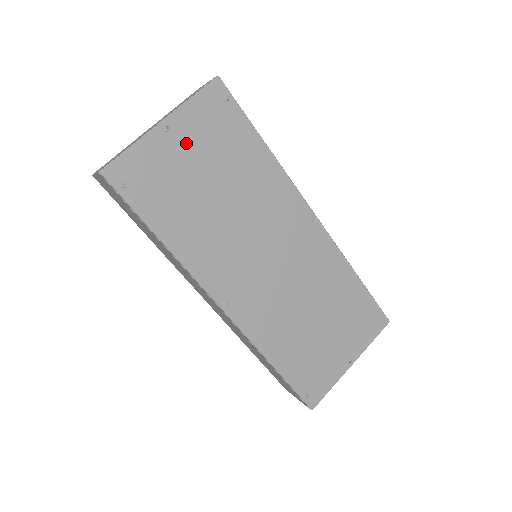
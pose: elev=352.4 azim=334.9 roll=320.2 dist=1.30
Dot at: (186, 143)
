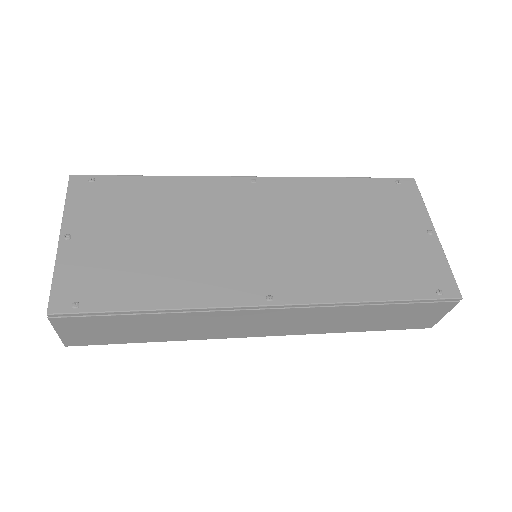
Dot at: (94, 231)
